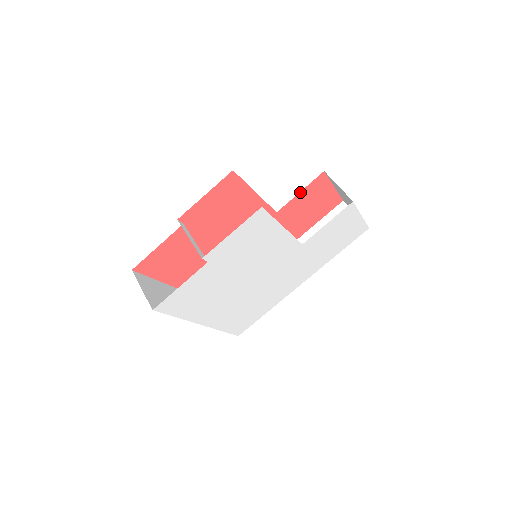
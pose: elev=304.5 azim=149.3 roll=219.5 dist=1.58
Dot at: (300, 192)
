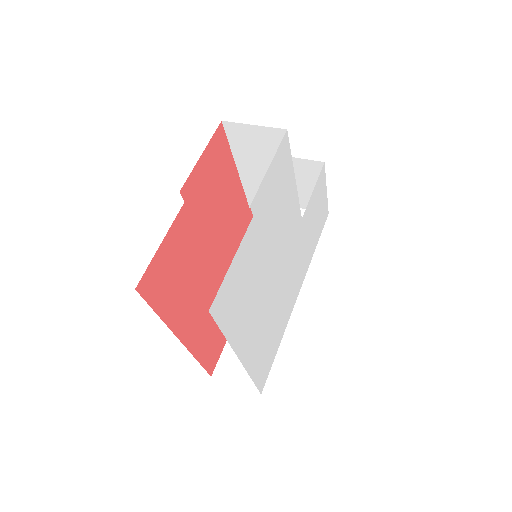
Dot at: occluded
